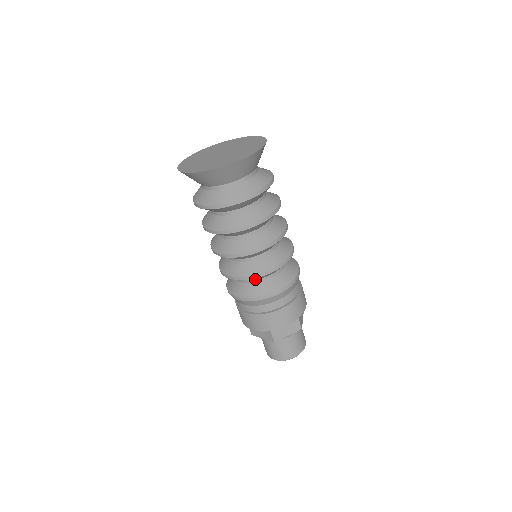
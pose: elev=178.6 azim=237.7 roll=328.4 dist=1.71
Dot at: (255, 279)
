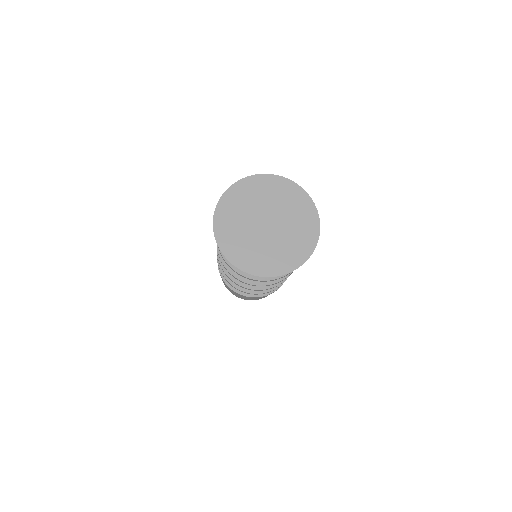
Dot at: occluded
